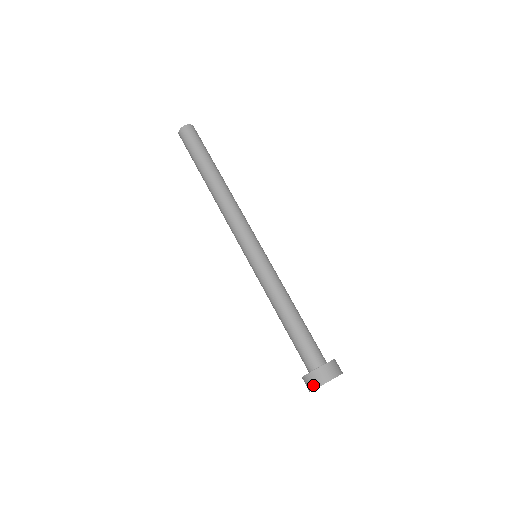
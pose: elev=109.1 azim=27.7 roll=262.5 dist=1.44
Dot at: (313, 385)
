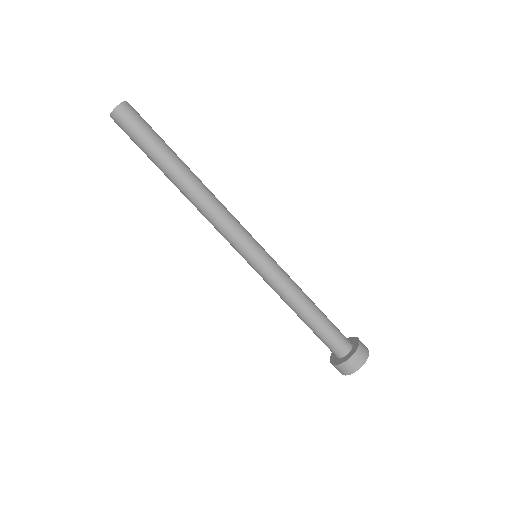
Dot at: occluded
